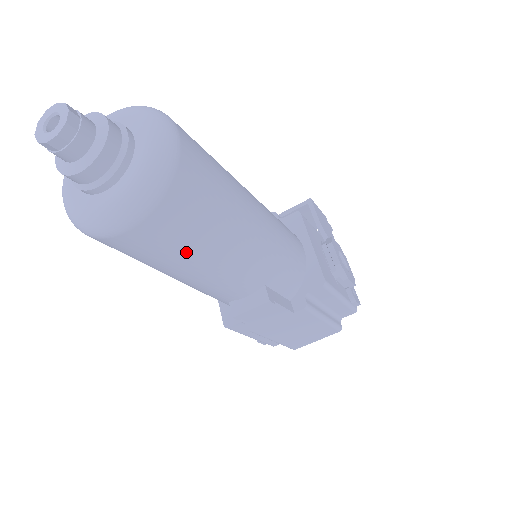
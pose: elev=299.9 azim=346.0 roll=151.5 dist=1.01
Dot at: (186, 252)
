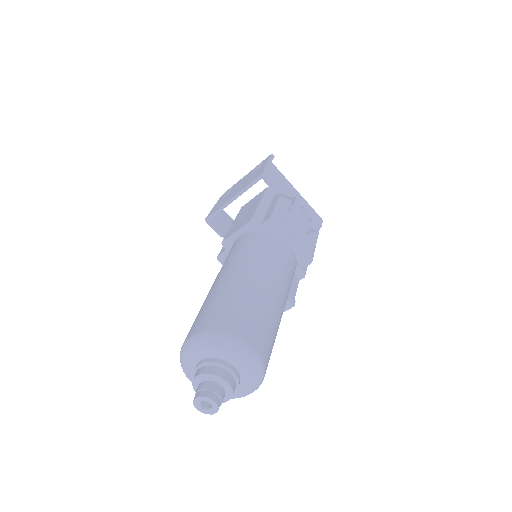
Dot at: occluded
